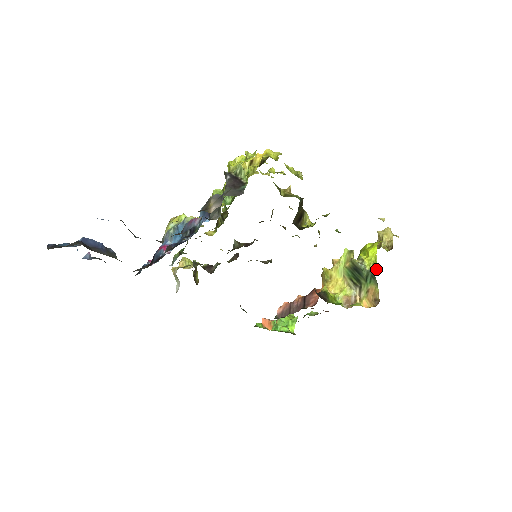
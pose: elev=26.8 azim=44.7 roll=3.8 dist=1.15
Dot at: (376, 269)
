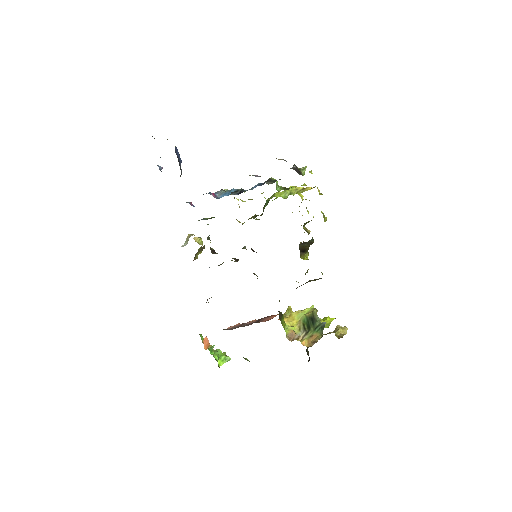
Dot at: (327, 327)
